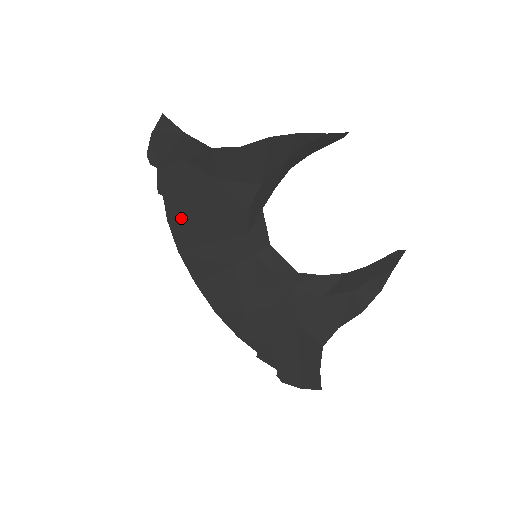
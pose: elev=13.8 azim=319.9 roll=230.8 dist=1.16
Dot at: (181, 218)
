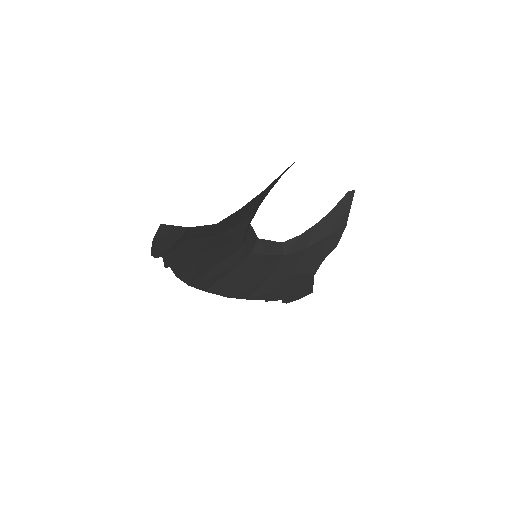
Dot at: (188, 269)
